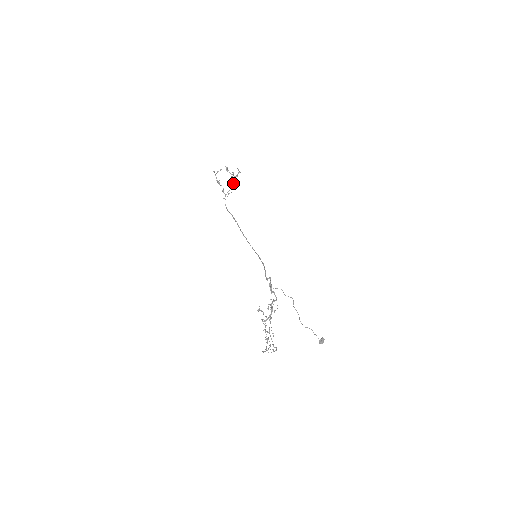
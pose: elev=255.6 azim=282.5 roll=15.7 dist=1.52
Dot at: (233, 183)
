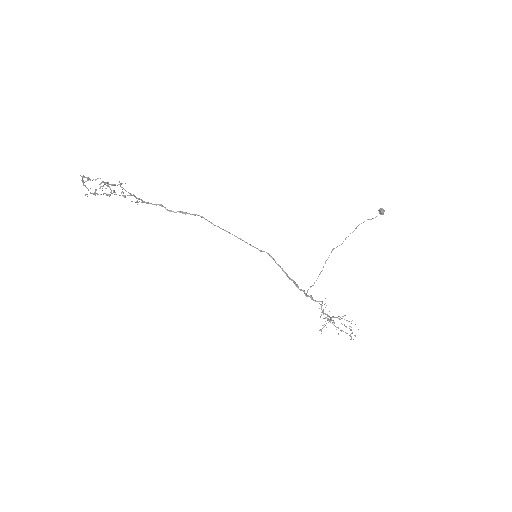
Dot at: occluded
